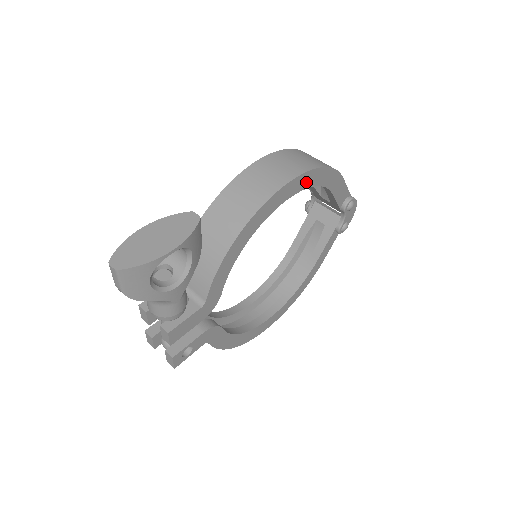
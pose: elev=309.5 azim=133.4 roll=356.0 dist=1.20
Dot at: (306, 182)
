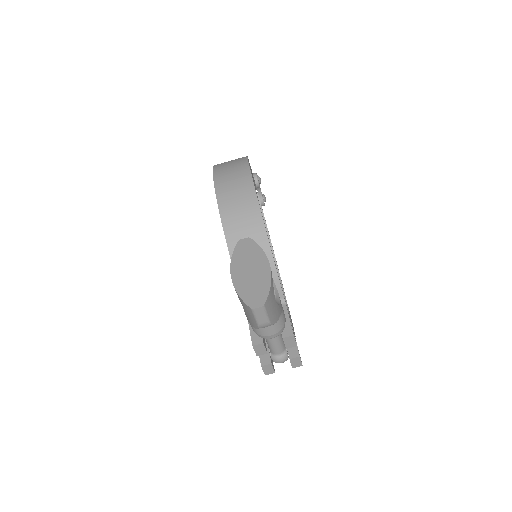
Dot at: occluded
